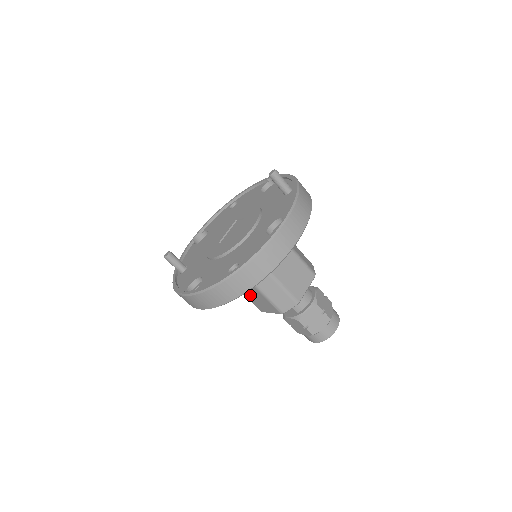
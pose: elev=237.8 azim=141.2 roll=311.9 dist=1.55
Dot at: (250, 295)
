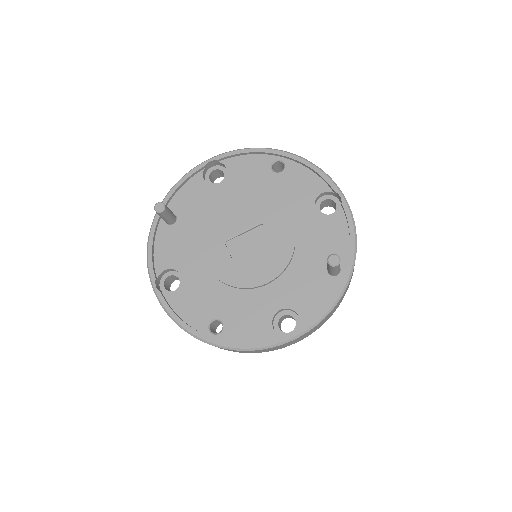
Dot at: occluded
